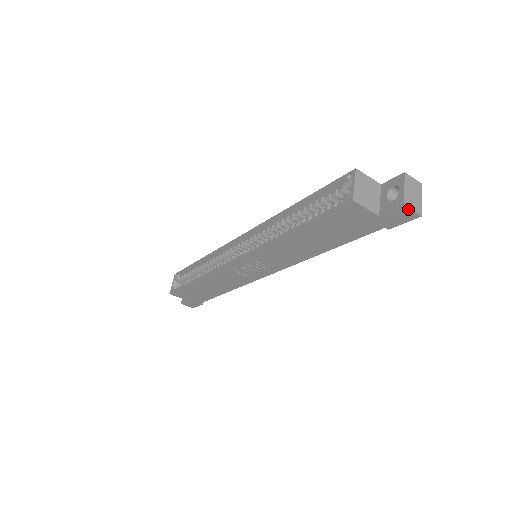
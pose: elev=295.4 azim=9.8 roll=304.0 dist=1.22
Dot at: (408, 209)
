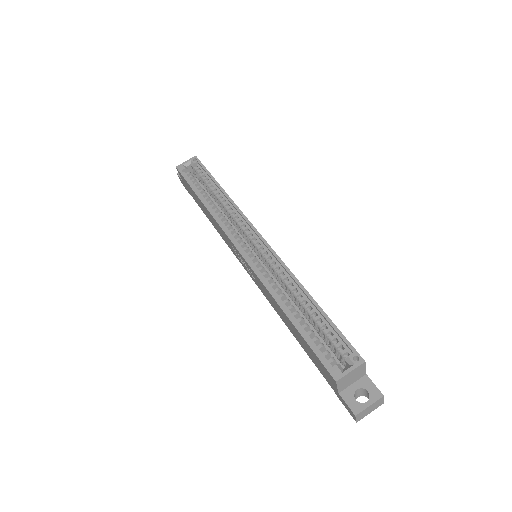
Dot at: (355, 417)
